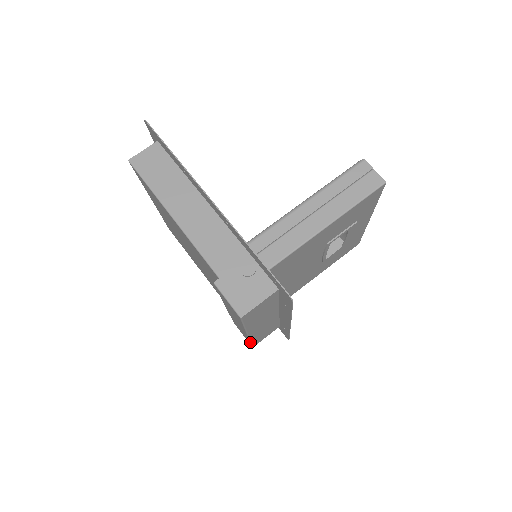
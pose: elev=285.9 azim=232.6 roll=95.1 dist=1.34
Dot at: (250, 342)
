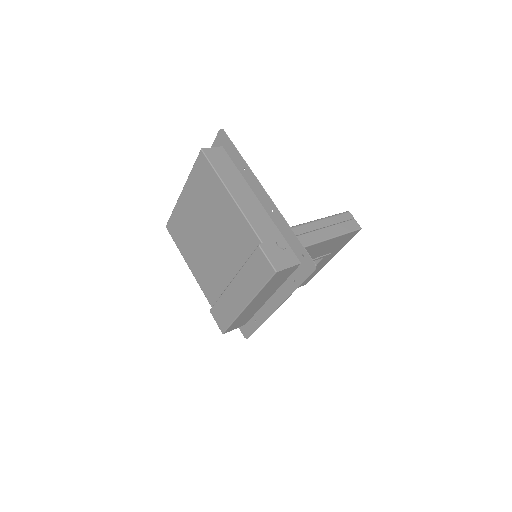
Dot at: (232, 323)
